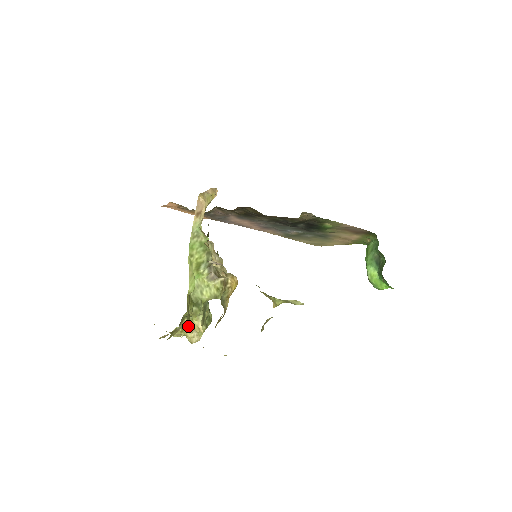
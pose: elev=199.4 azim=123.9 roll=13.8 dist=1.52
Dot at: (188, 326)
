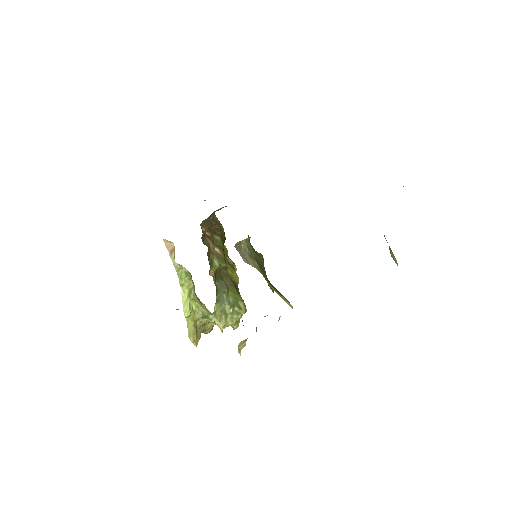
Dot at: occluded
